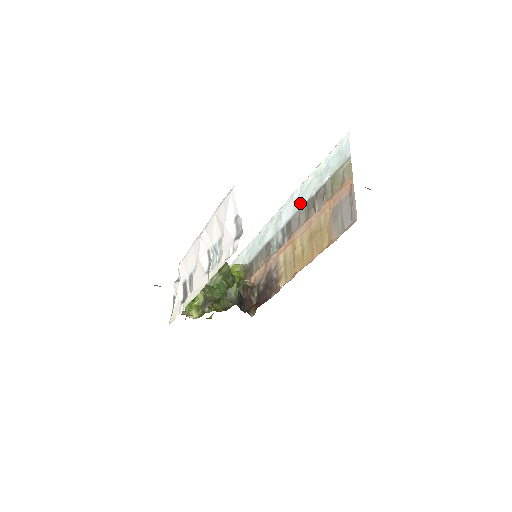
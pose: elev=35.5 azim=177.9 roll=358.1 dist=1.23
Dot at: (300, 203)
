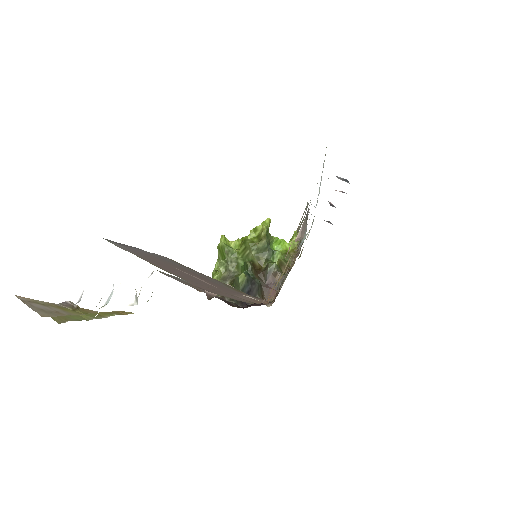
Dot at: occluded
